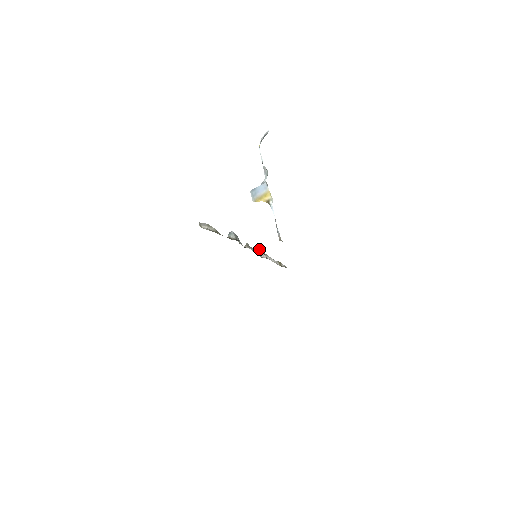
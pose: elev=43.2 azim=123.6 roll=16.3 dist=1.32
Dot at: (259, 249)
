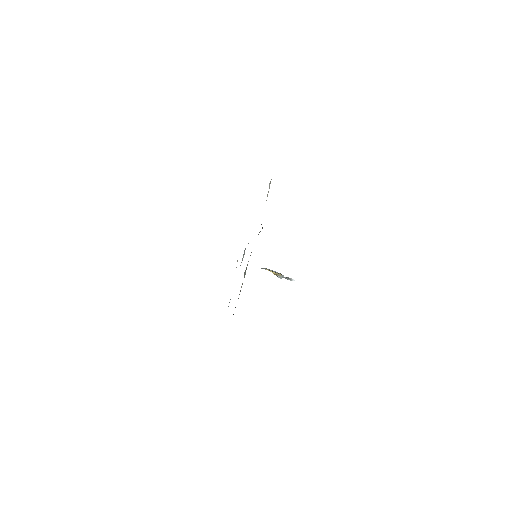
Dot at: occluded
